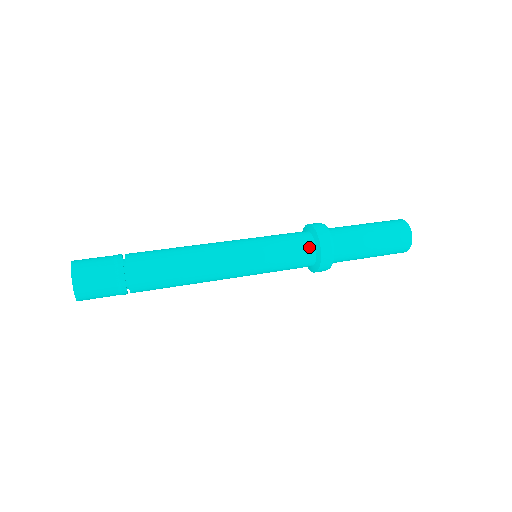
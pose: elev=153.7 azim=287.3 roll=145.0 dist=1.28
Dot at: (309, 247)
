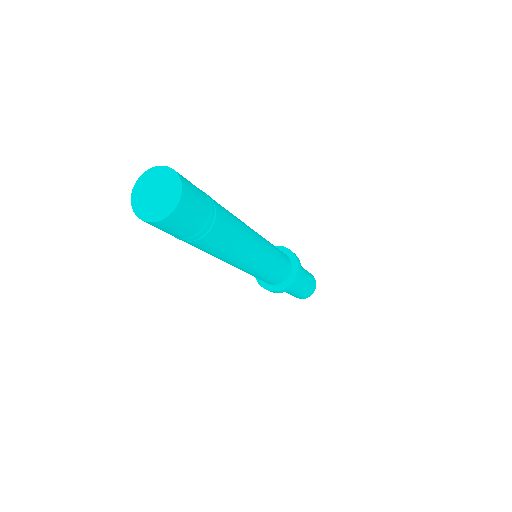
Dot at: (285, 254)
